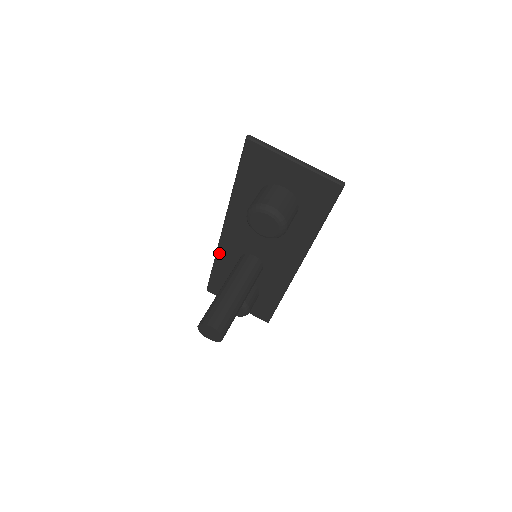
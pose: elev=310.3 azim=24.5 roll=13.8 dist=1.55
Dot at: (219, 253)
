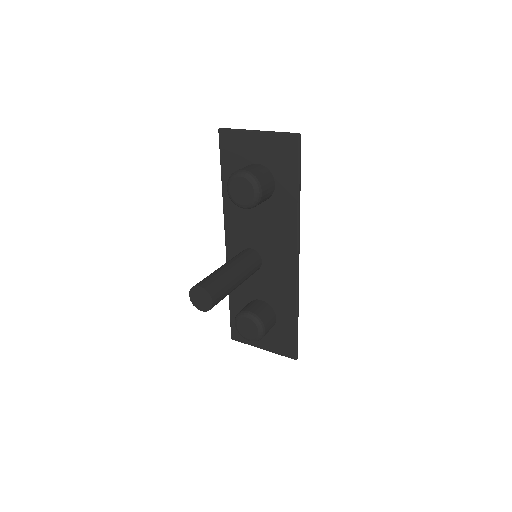
Dot at: occluded
